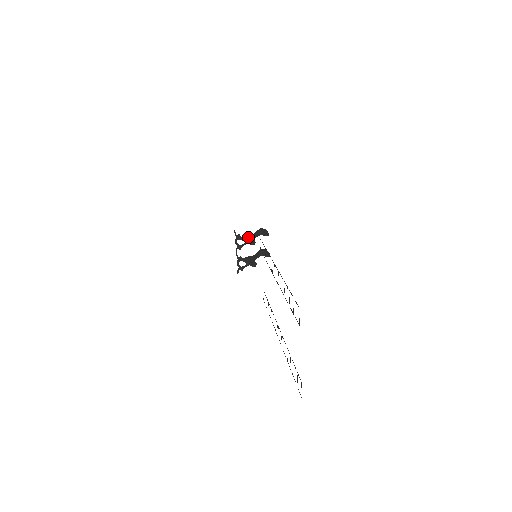
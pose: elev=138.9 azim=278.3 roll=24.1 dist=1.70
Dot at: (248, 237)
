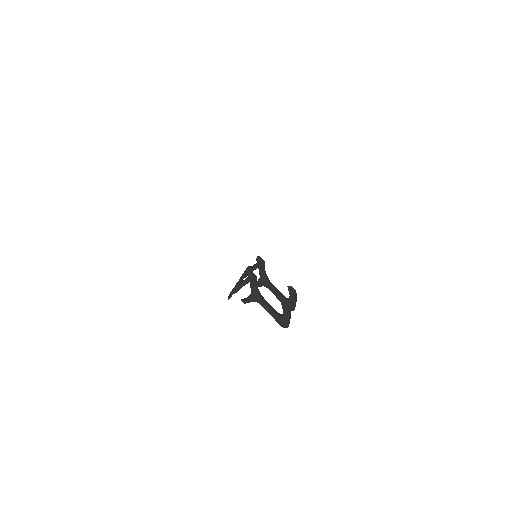
Dot at: occluded
